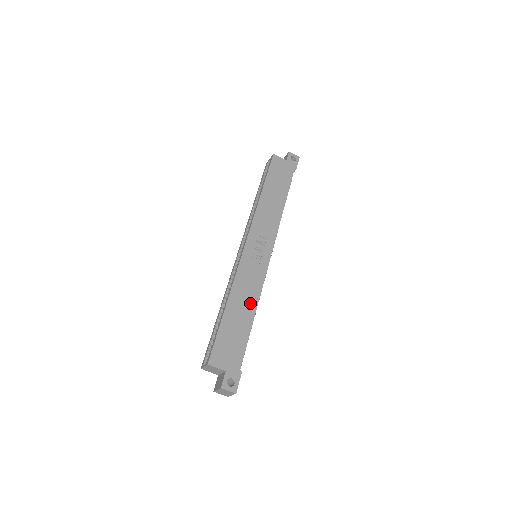
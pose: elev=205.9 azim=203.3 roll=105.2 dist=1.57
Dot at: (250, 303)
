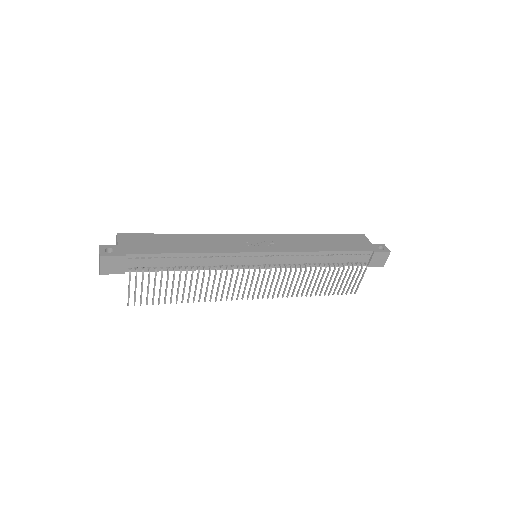
Dot at: (199, 248)
